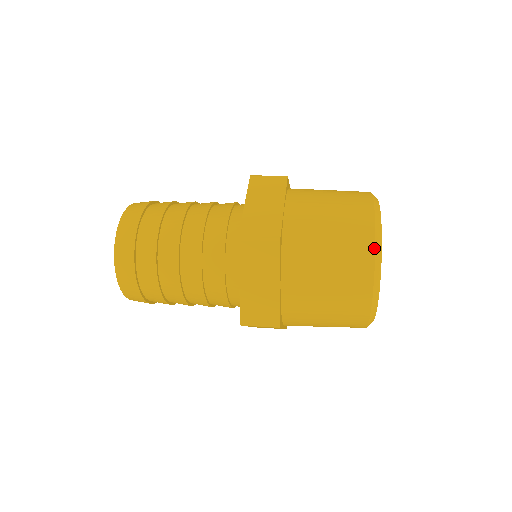
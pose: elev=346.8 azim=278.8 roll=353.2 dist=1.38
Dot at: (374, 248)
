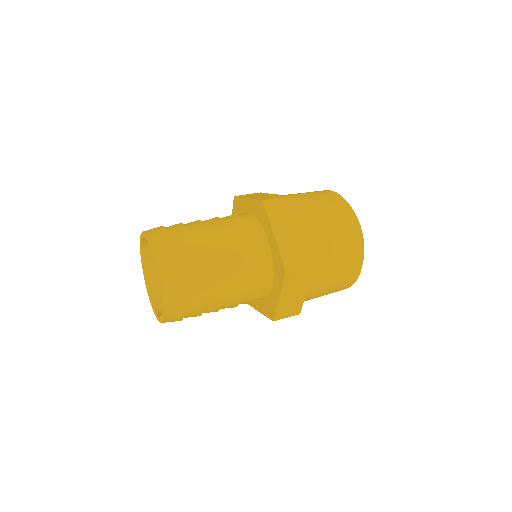
Dot at: (363, 250)
